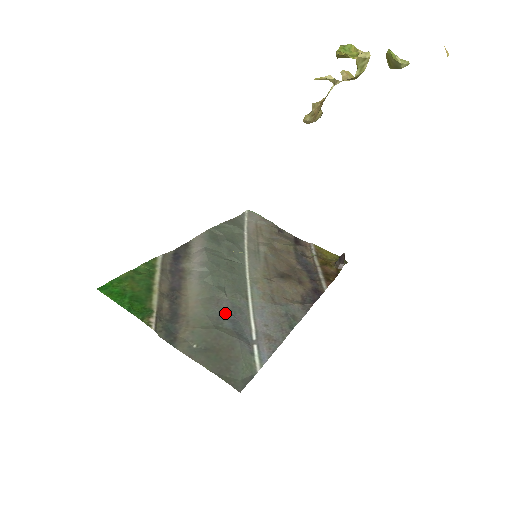
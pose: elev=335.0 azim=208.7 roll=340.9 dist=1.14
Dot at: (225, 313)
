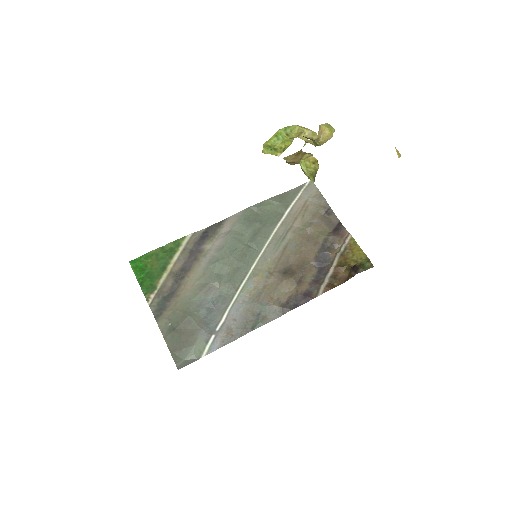
Dot at: (208, 301)
